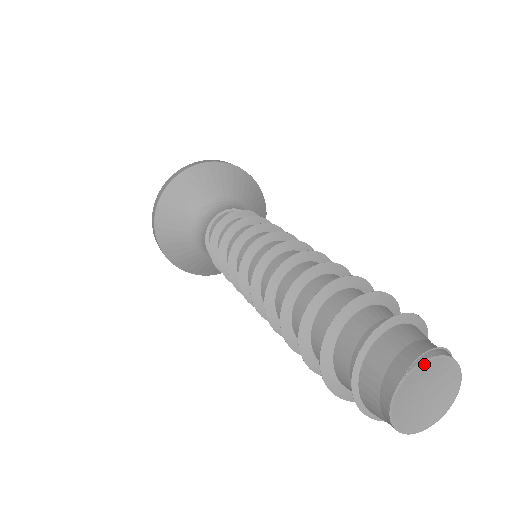
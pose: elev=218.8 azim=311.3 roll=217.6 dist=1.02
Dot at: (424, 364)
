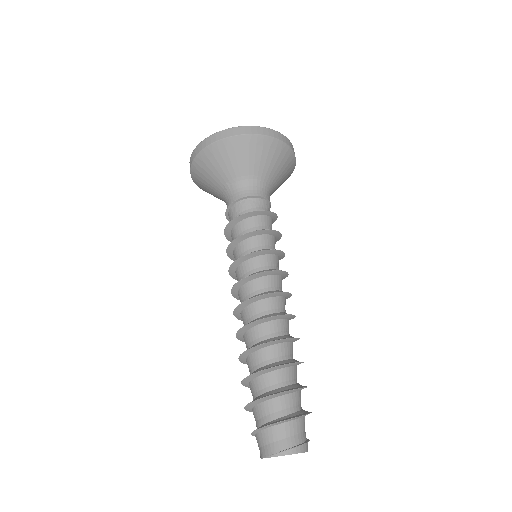
Dot at: (277, 456)
